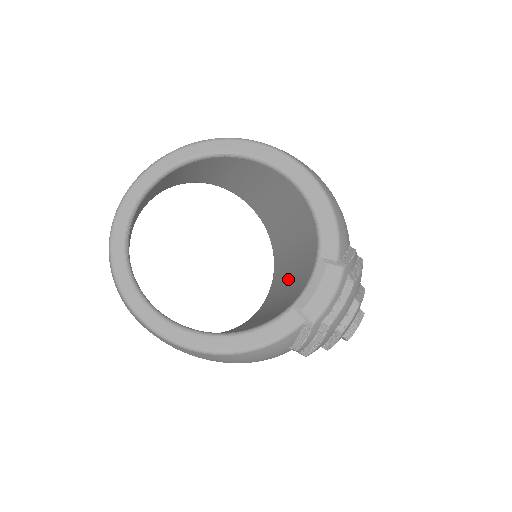
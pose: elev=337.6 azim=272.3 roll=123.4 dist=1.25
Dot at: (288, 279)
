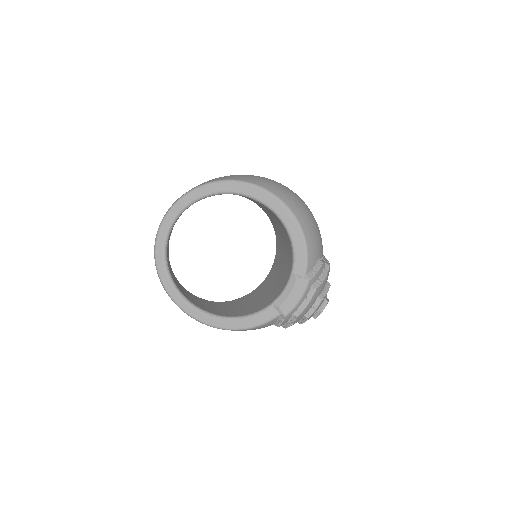
Dot at: (279, 271)
